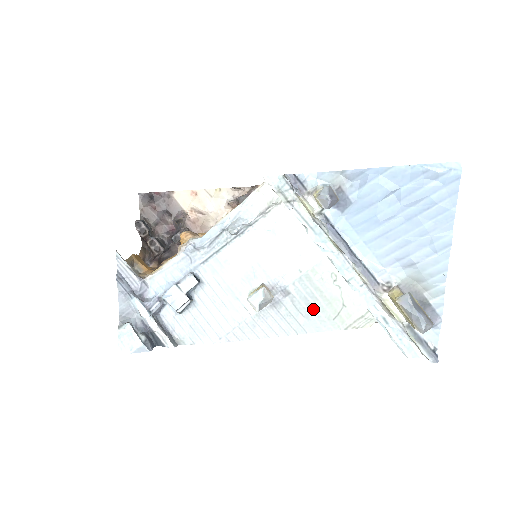
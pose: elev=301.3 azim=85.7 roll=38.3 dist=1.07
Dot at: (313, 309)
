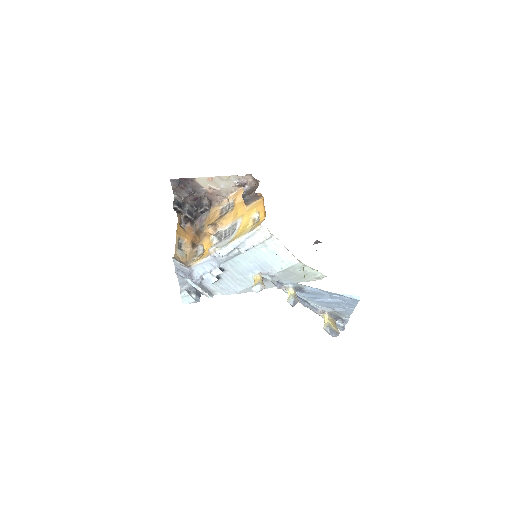
Dot at: (289, 278)
